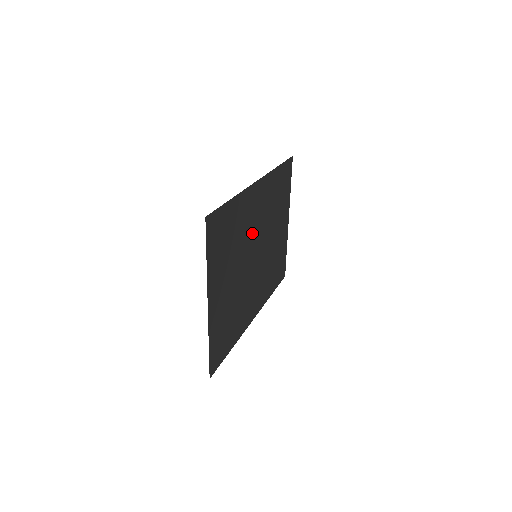
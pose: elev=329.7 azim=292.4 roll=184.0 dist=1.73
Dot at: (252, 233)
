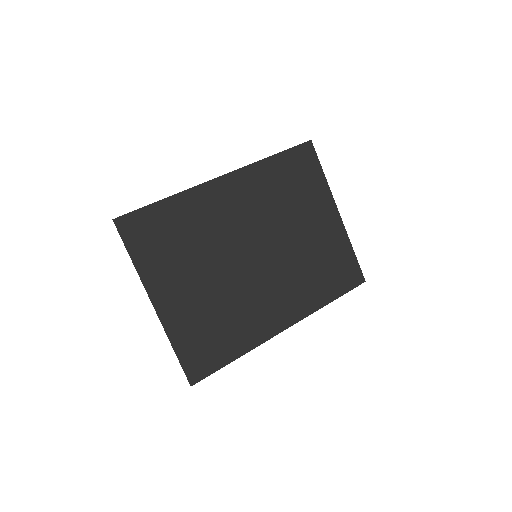
Dot at: (233, 231)
